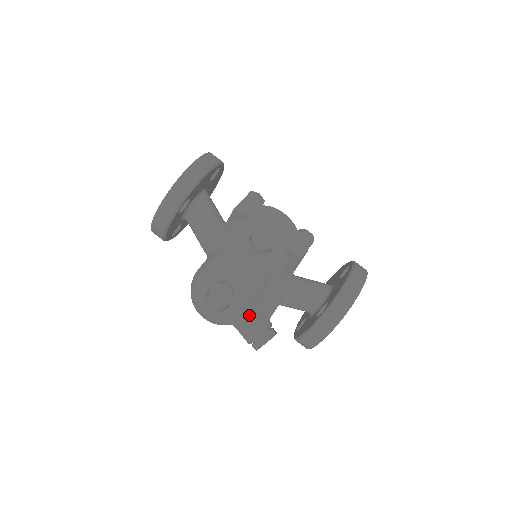
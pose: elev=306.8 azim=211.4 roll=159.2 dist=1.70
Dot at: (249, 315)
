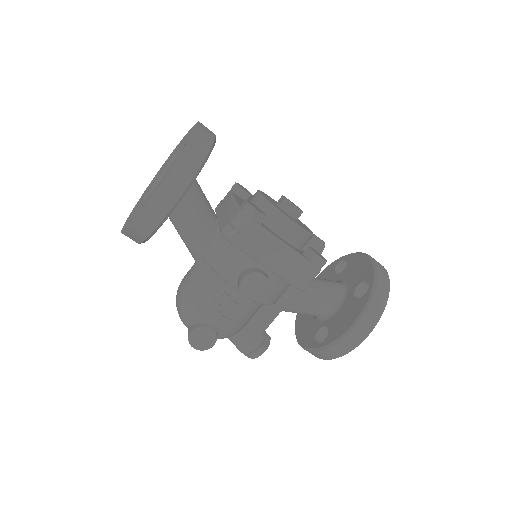
Dot at: (238, 336)
